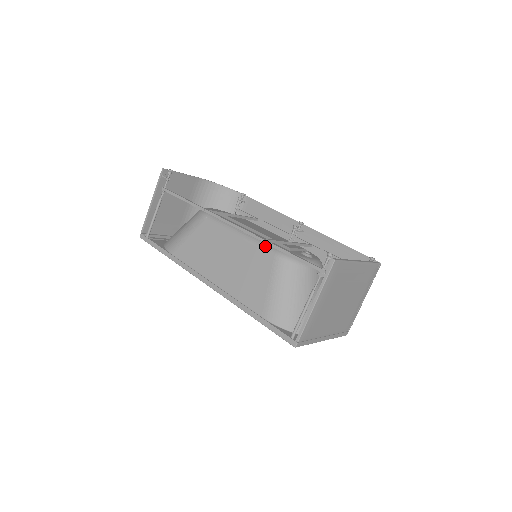
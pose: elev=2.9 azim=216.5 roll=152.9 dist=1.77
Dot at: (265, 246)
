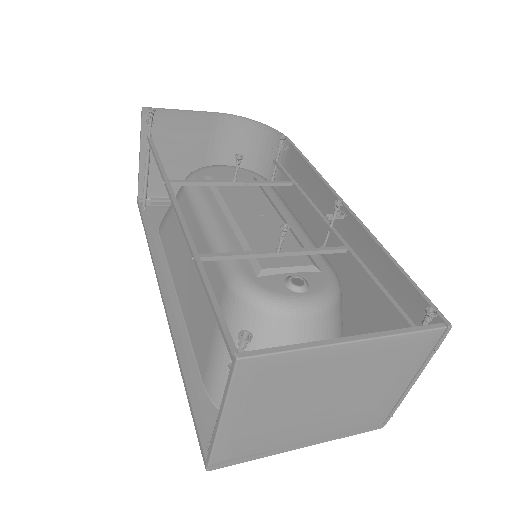
Dot at: (221, 261)
